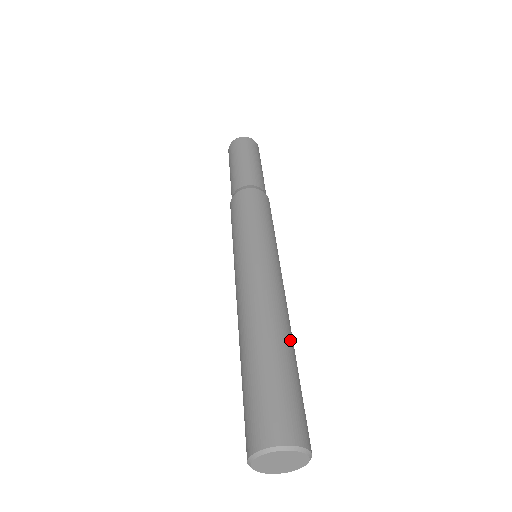
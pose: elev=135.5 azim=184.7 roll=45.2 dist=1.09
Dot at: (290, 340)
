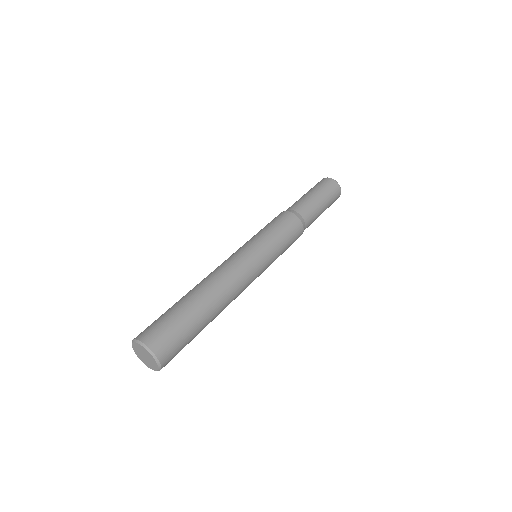
Dot at: (210, 305)
